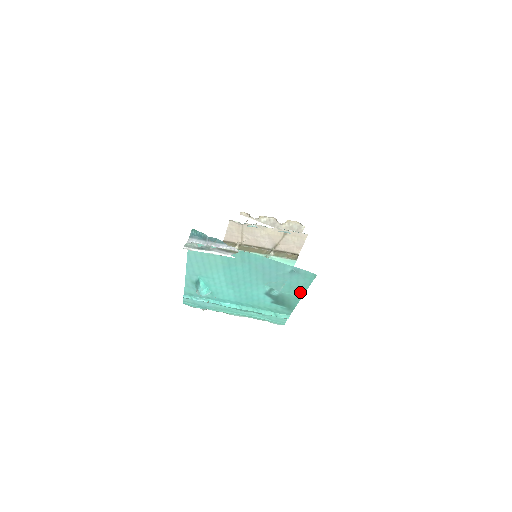
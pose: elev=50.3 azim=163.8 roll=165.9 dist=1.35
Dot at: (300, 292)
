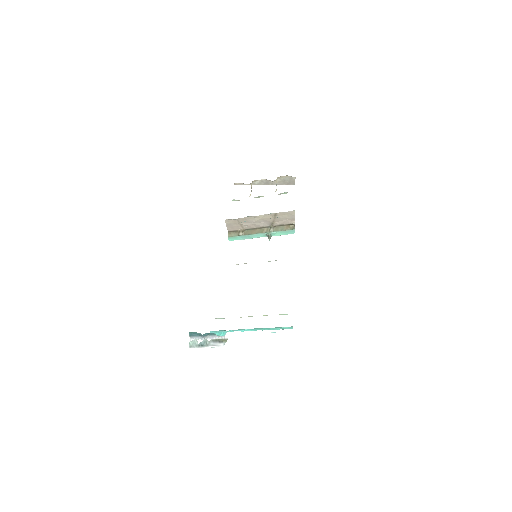
Dot at: occluded
